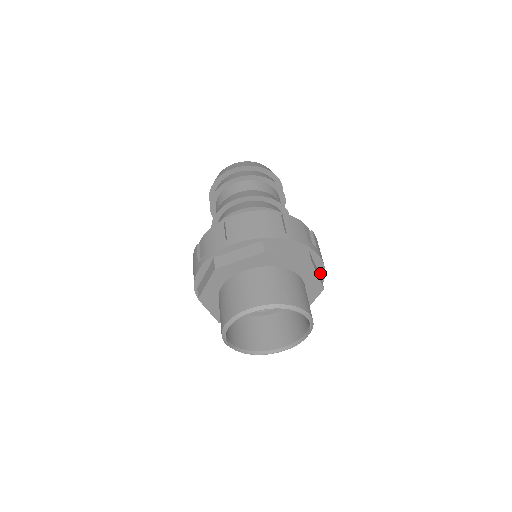
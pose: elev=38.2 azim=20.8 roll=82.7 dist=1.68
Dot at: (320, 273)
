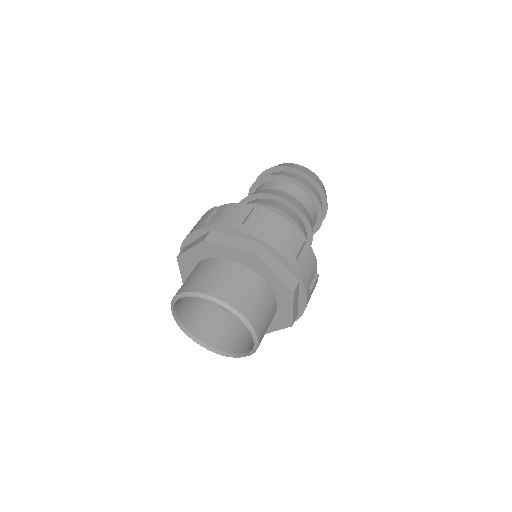
Dot at: occluded
